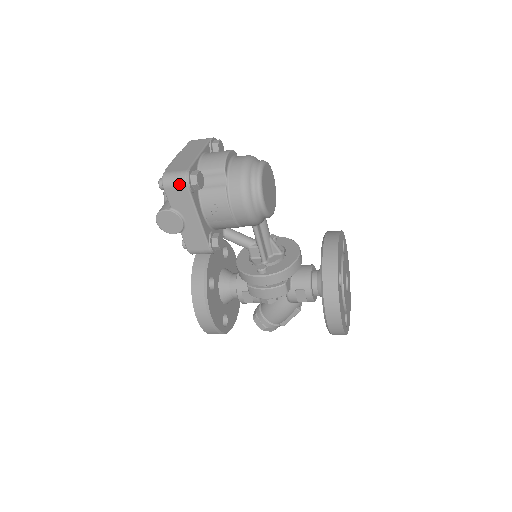
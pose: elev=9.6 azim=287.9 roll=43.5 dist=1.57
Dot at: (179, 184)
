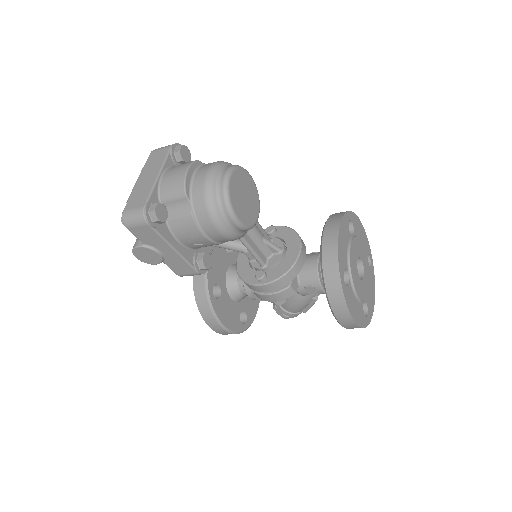
Dot at: (140, 224)
